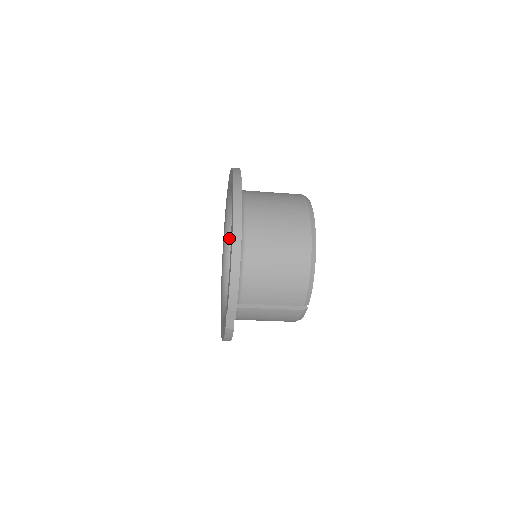
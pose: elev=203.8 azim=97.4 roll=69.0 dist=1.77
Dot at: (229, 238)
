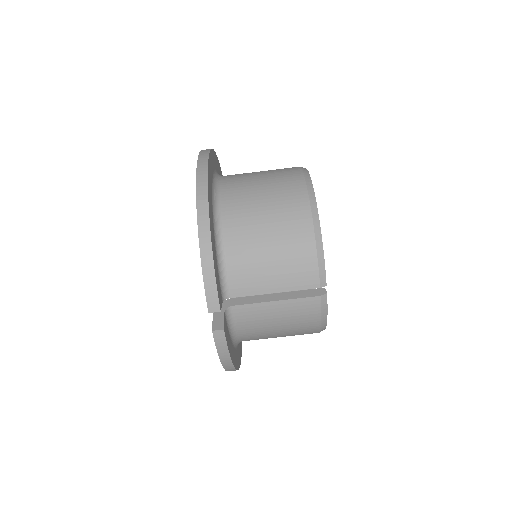
Dot at: occluded
